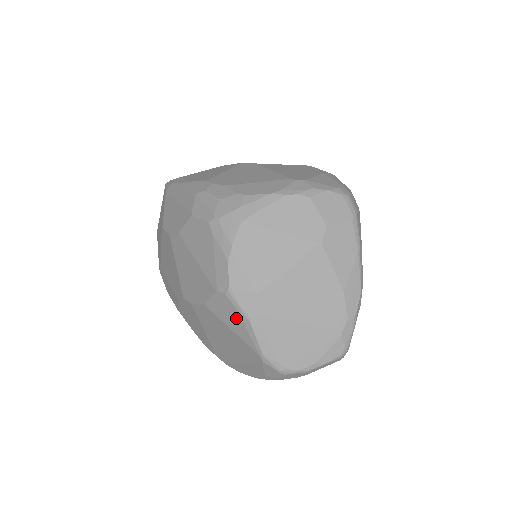
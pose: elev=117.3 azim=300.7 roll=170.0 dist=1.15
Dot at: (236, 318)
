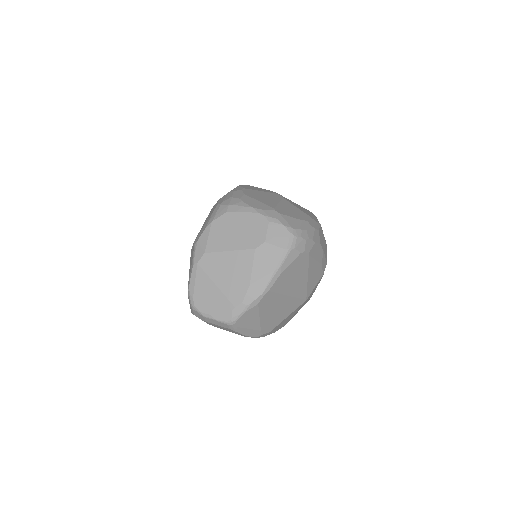
Dot at: occluded
